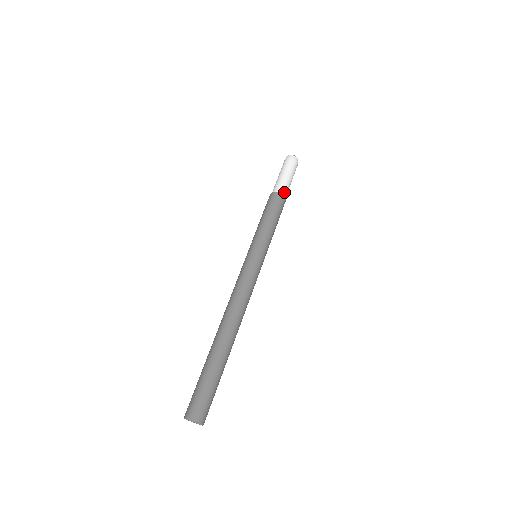
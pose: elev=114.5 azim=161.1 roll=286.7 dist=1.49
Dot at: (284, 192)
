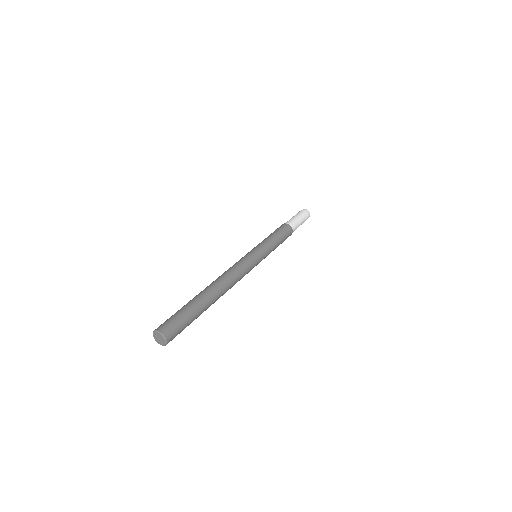
Dot at: (293, 228)
